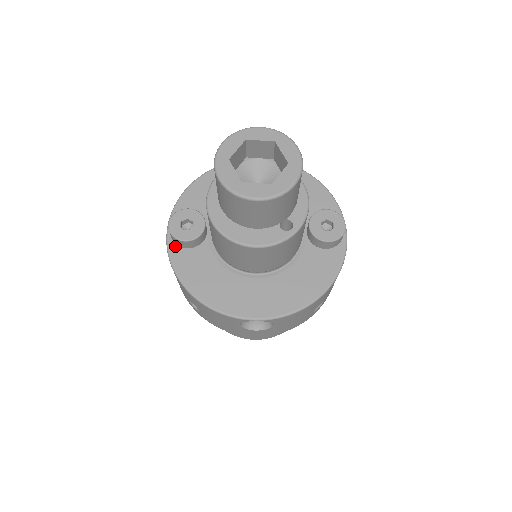
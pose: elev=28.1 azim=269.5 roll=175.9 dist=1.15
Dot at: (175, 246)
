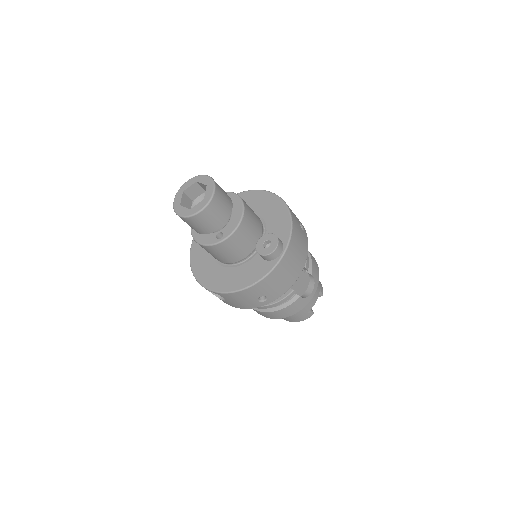
Dot at: occluded
